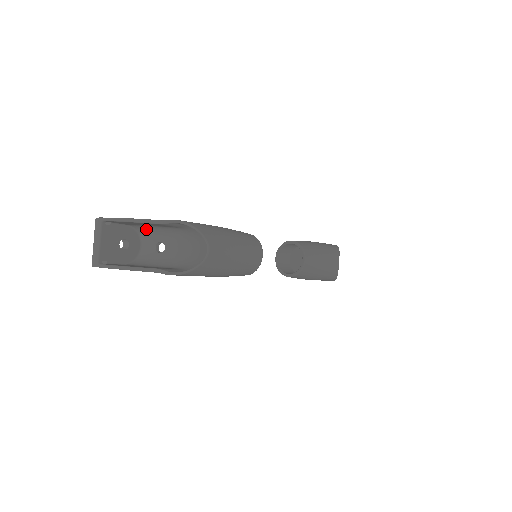
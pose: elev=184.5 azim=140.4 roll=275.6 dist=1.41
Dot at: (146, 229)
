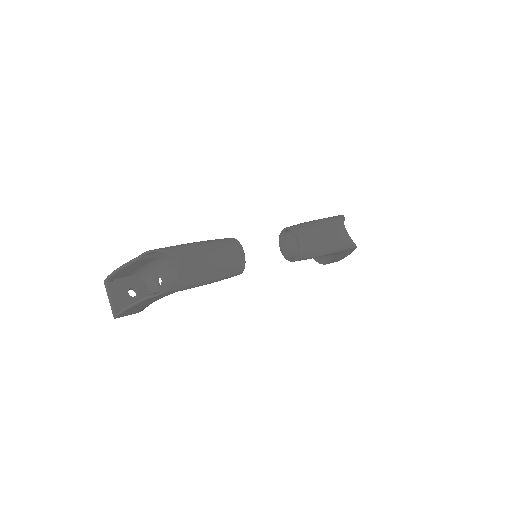
Dot at: (143, 273)
